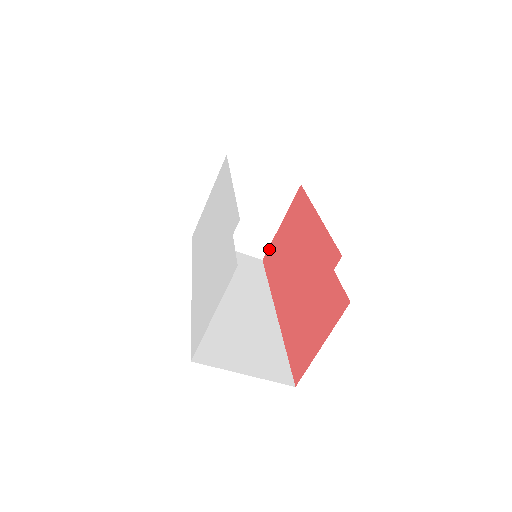
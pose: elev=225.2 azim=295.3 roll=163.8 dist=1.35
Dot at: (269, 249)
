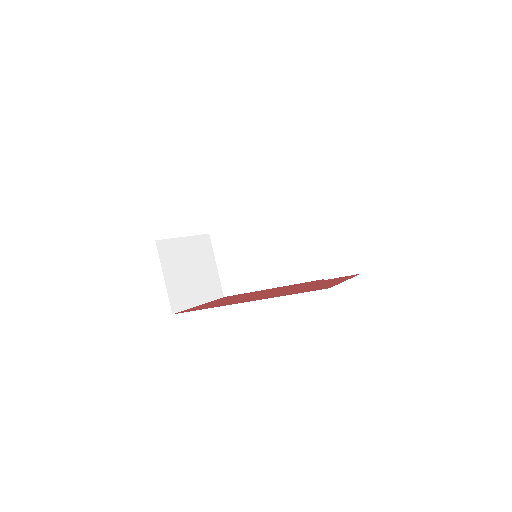
Dot at: (186, 310)
